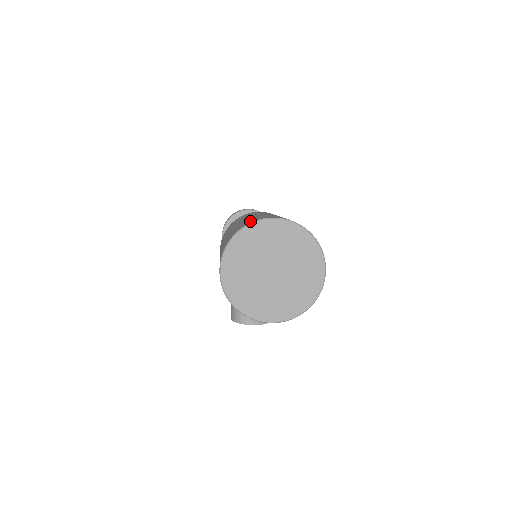
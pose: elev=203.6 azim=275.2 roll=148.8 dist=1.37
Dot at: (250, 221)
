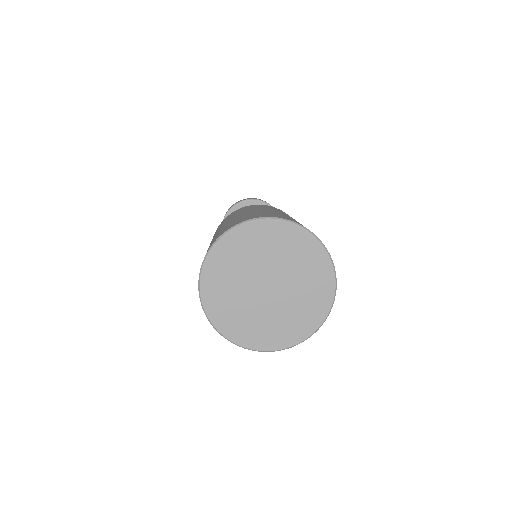
Dot at: (239, 220)
